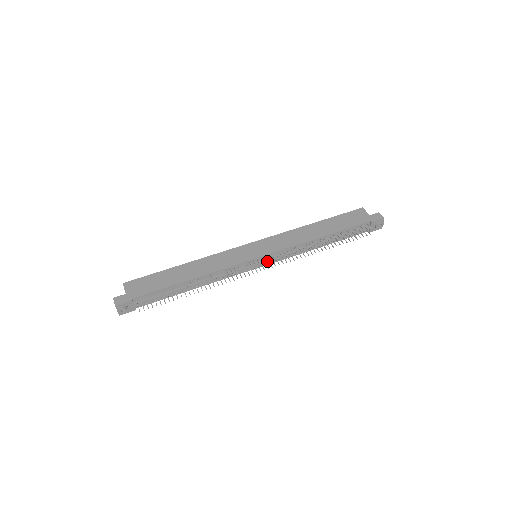
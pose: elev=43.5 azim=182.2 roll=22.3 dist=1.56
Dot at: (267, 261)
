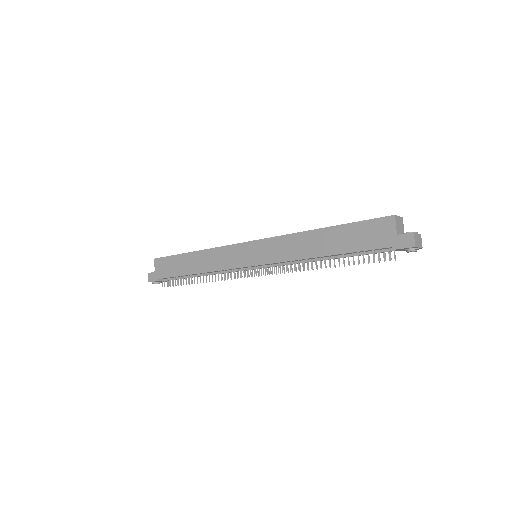
Dot at: (259, 272)
